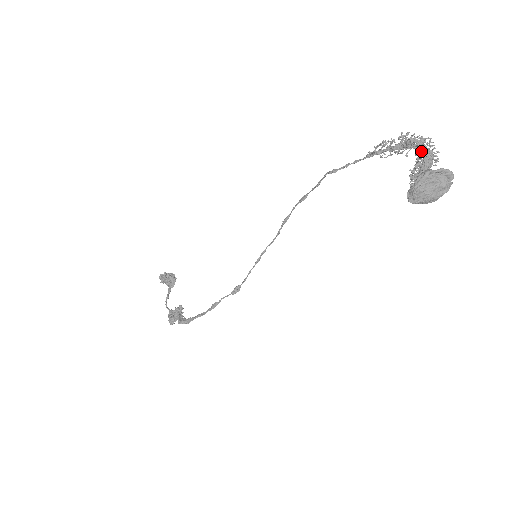
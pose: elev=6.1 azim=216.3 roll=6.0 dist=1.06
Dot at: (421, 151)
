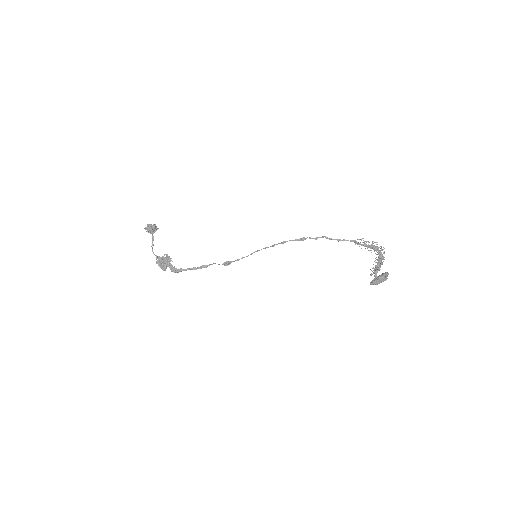
Dot at: (379, 254)
